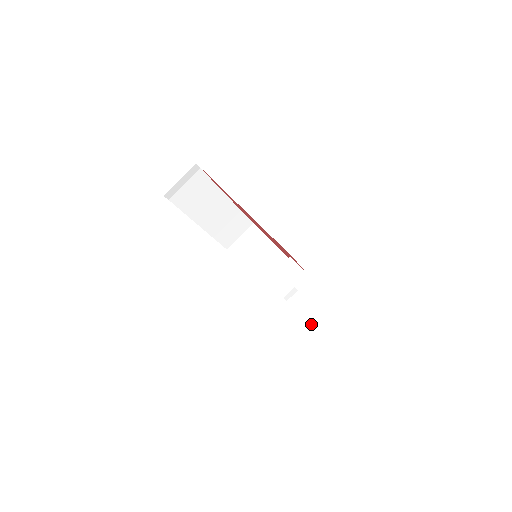
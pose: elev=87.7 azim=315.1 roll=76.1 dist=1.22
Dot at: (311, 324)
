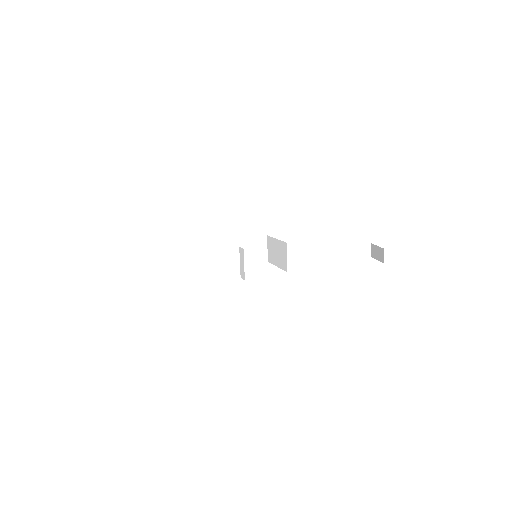
Dot at: (382, 261)
